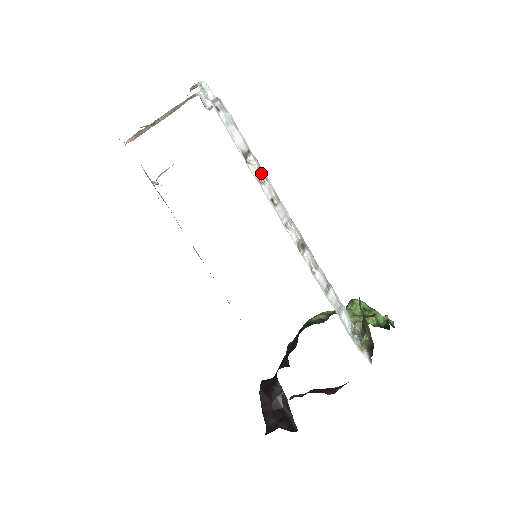
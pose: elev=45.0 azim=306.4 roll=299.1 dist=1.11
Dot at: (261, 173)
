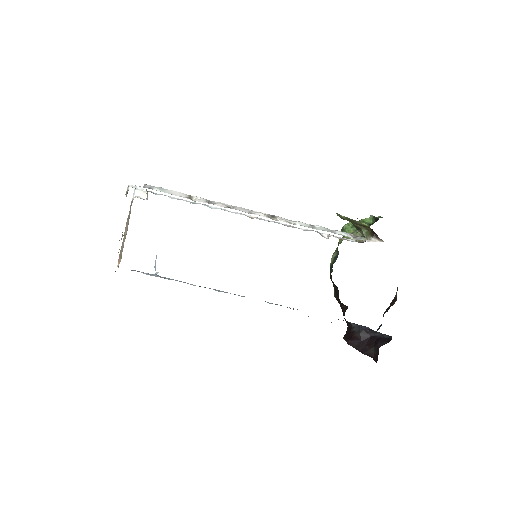
Dot at: (208, 200)
